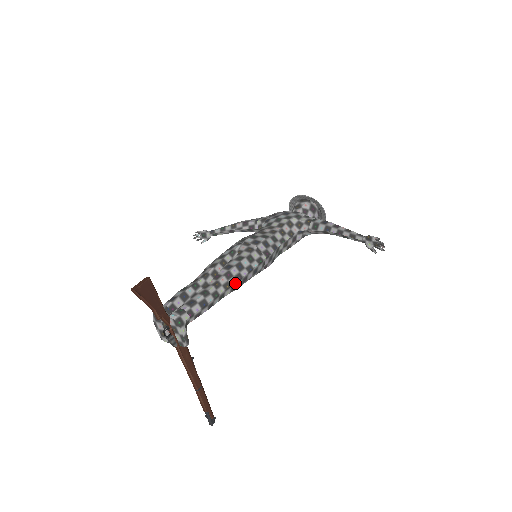
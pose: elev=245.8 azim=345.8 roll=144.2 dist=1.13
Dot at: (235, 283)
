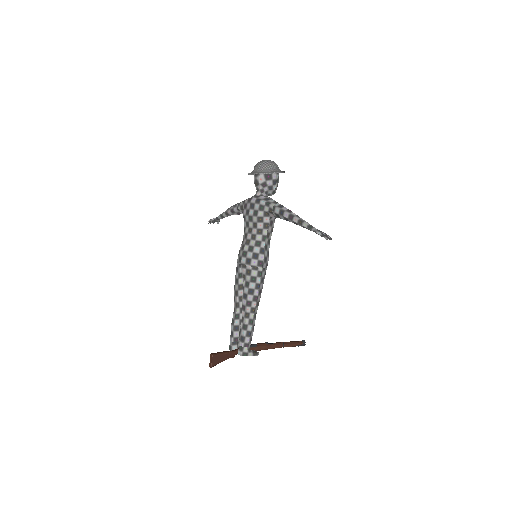
Dot at: (256, 303)
